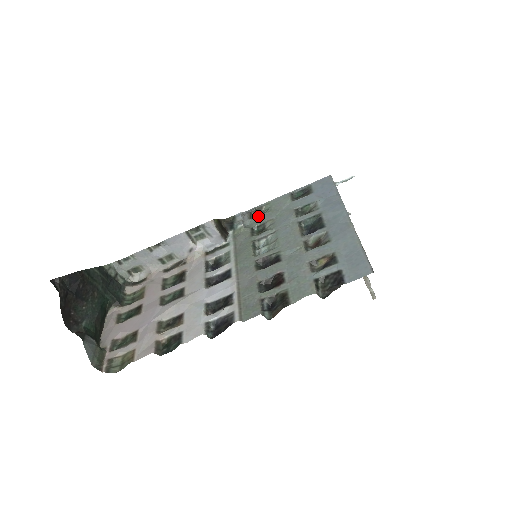
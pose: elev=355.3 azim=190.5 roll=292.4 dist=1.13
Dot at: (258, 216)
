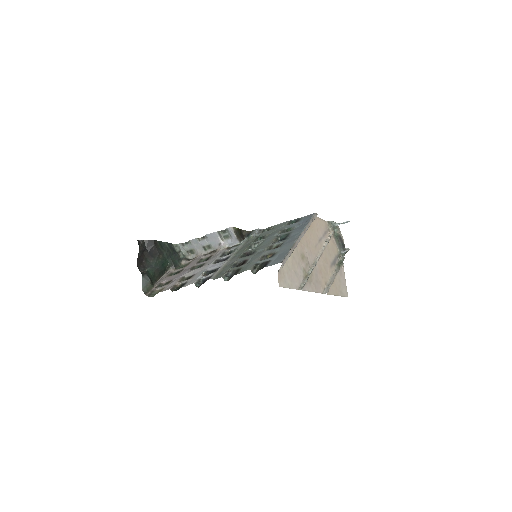
Dot at: (265, 232)
